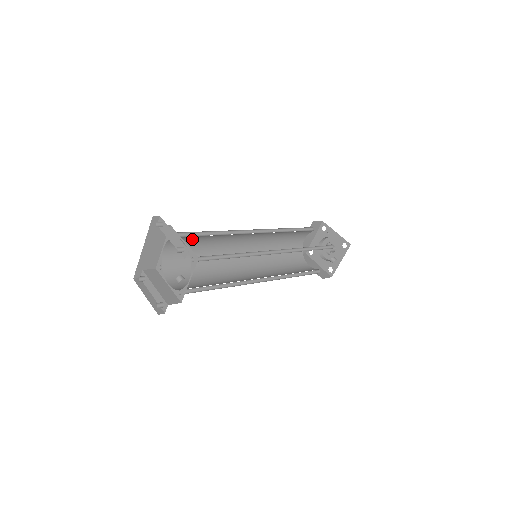
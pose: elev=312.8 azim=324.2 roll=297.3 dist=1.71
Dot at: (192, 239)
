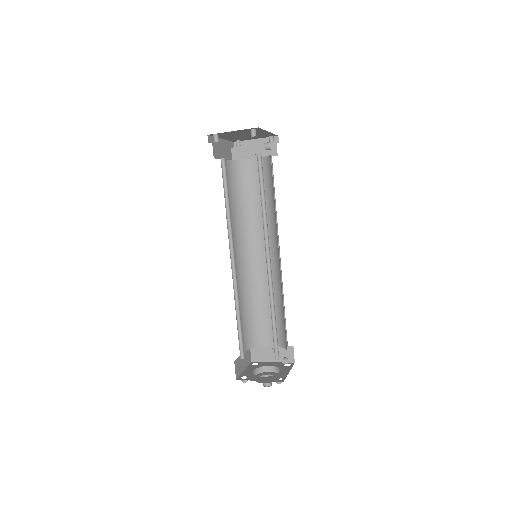
Dot at: (232, 187)
